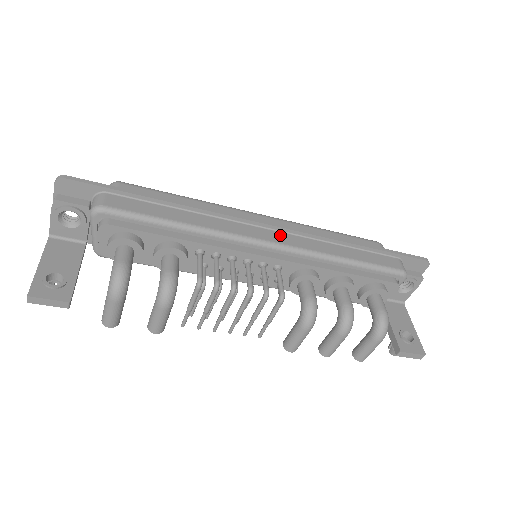
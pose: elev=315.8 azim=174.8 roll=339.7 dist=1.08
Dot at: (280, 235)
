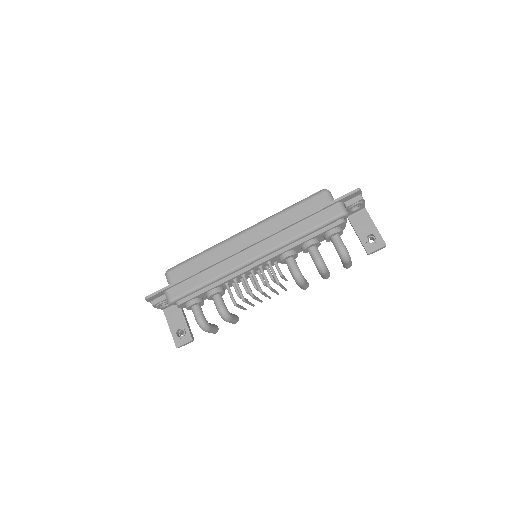
Dot at: (258, 247)
